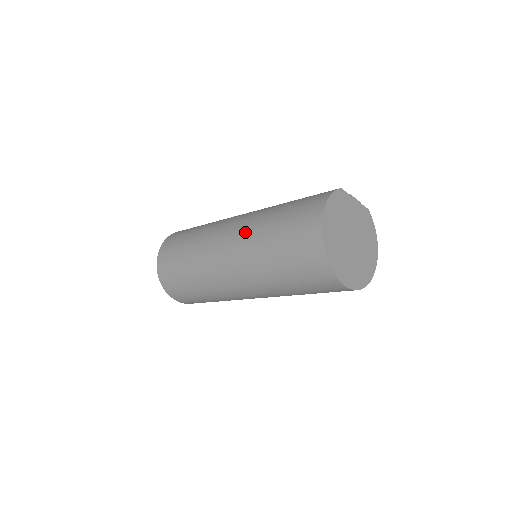
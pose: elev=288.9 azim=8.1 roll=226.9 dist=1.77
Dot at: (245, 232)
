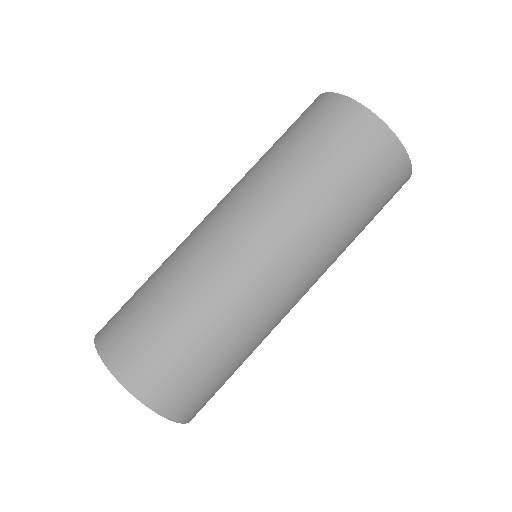
Dot at: (240, 185)
